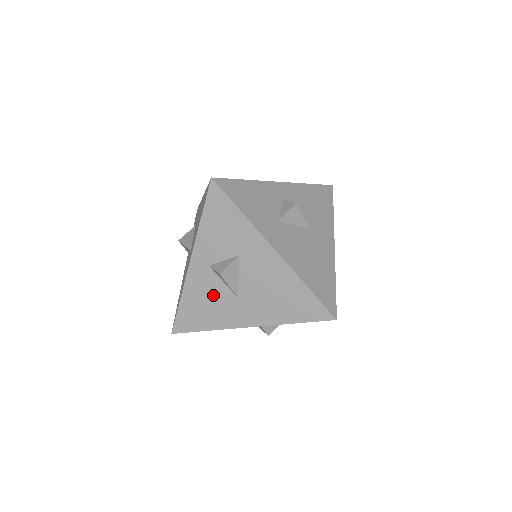
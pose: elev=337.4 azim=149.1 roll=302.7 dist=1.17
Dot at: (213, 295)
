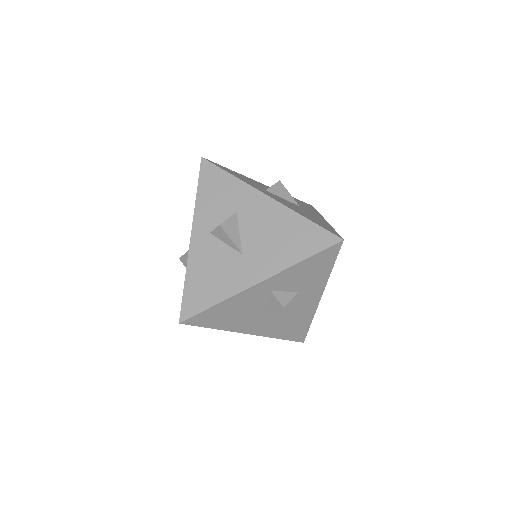
Dot at: (217, 261)
